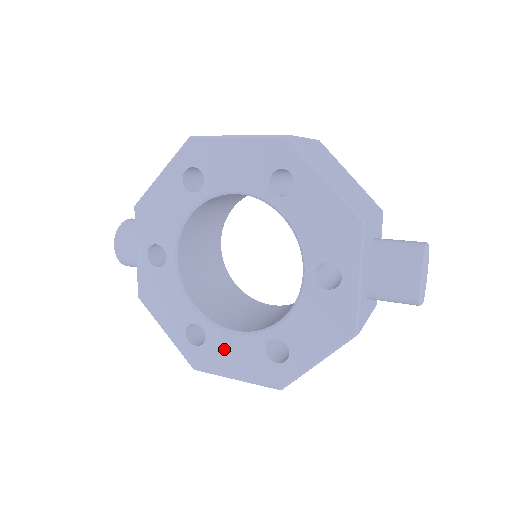
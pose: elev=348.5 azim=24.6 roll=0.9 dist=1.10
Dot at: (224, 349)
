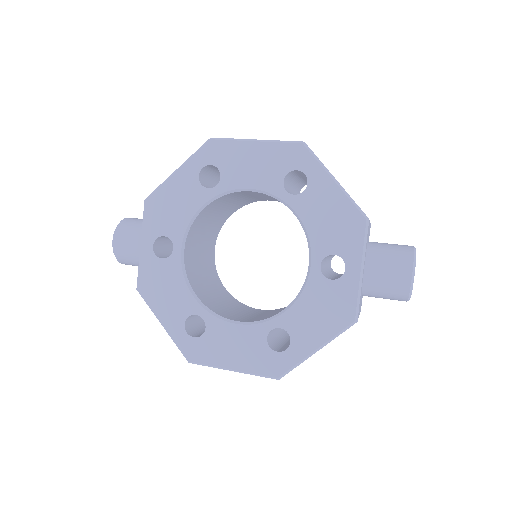
Dot at: (224, 340)
